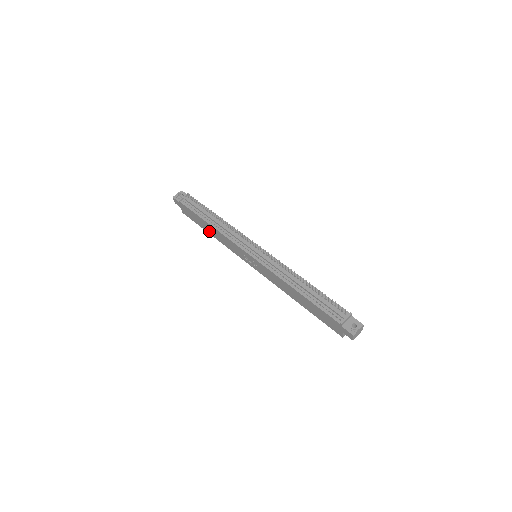
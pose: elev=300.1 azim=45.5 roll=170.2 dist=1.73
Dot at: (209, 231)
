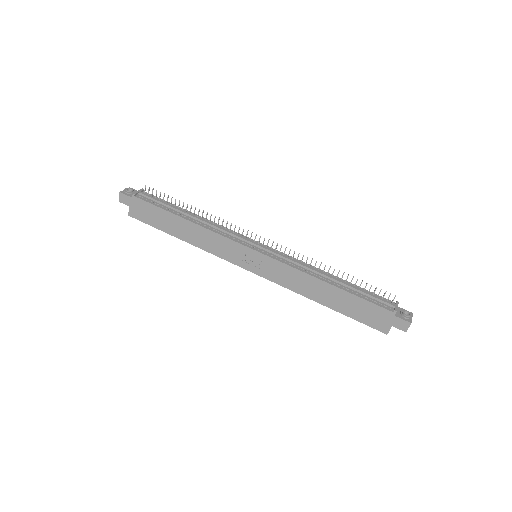
Dot at: (179, 233)
